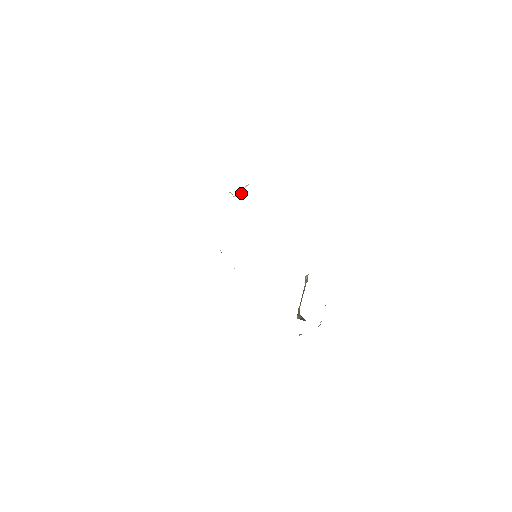
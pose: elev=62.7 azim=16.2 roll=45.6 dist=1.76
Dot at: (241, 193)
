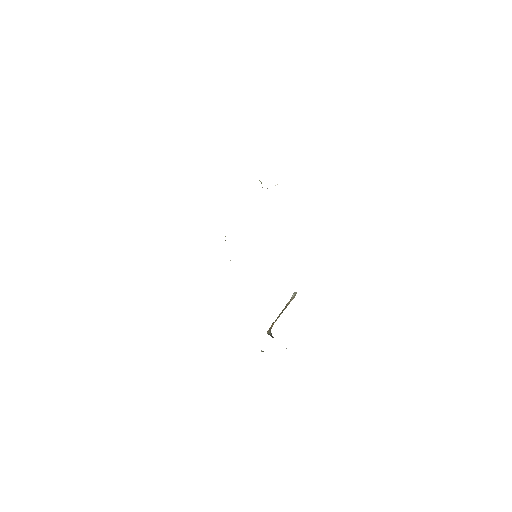
Dot at: occluded
